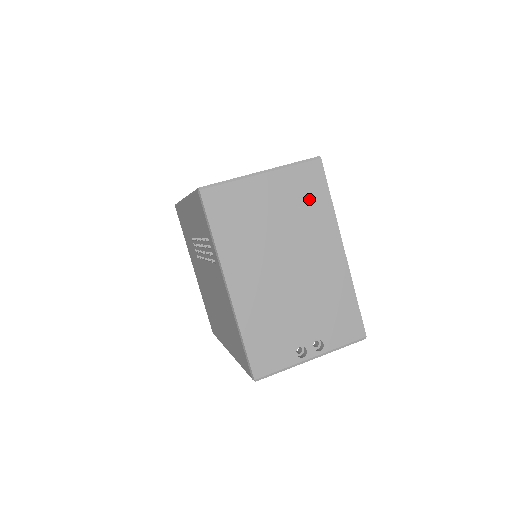
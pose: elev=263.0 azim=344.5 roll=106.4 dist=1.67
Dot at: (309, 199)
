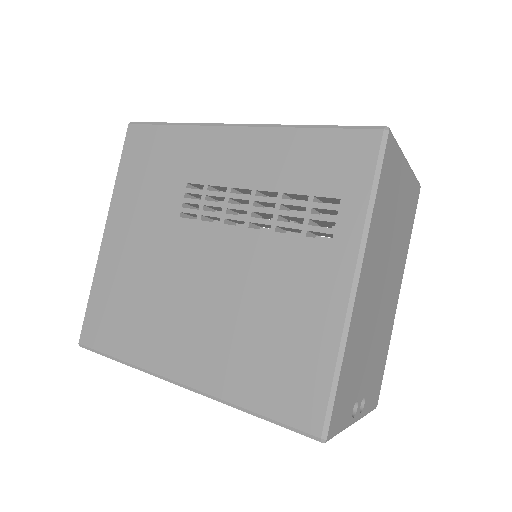
Dot at: (408, 222)
